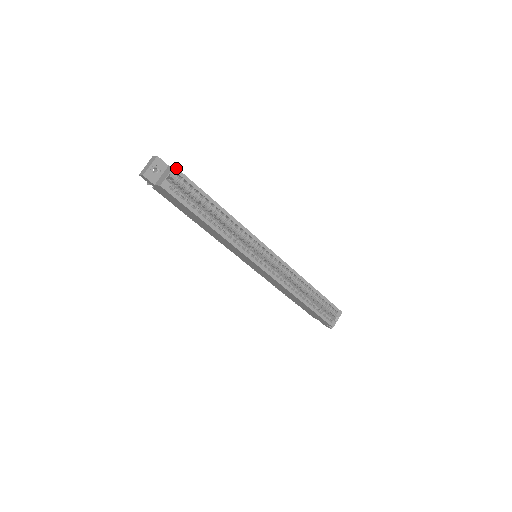
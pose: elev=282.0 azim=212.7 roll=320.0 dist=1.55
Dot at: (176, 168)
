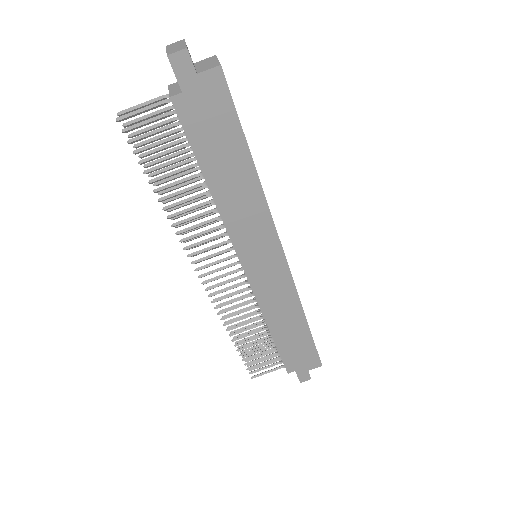
Dot at: occluded
